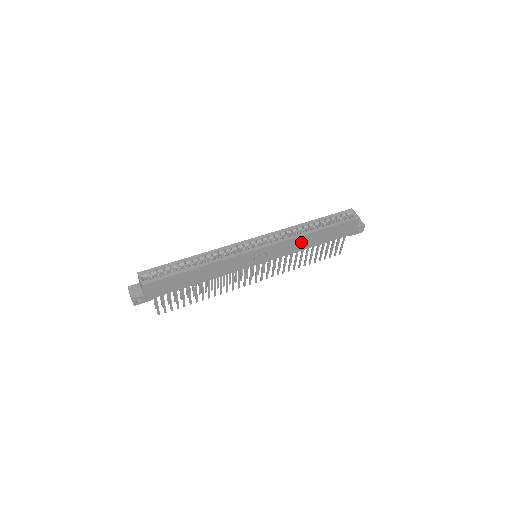
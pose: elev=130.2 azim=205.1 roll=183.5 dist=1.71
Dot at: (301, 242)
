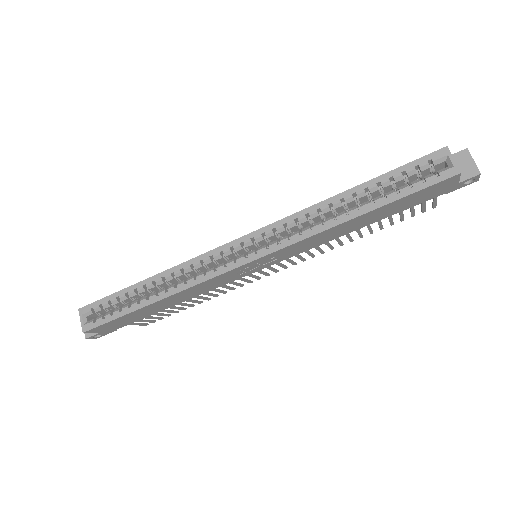
Dot at: (330, 233)
